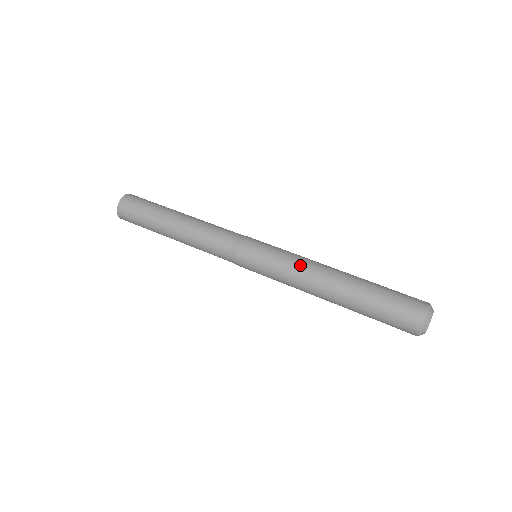
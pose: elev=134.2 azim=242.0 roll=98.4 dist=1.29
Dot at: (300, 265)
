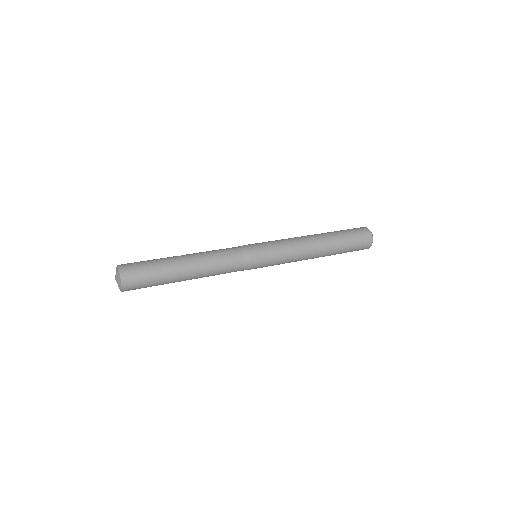
Dot at: (293, 241)
